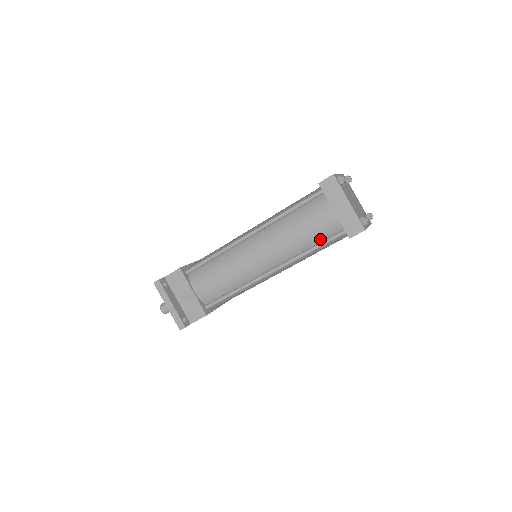
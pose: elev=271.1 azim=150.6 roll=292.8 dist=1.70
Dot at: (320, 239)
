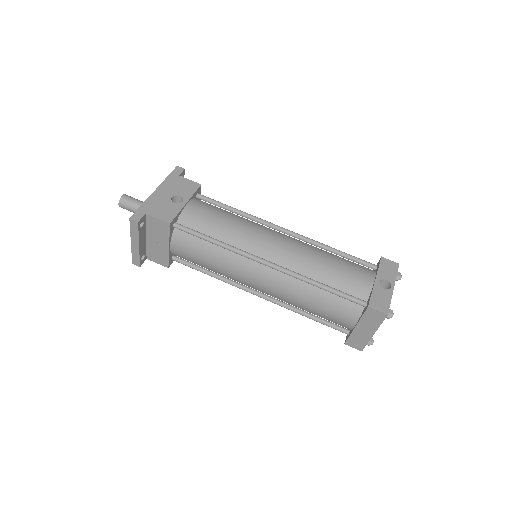
Dot at: occluded
